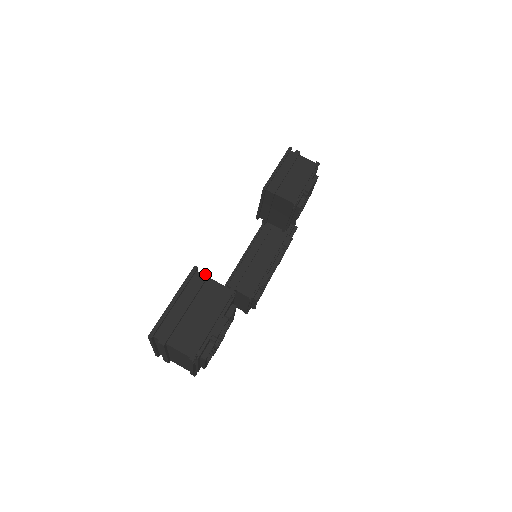
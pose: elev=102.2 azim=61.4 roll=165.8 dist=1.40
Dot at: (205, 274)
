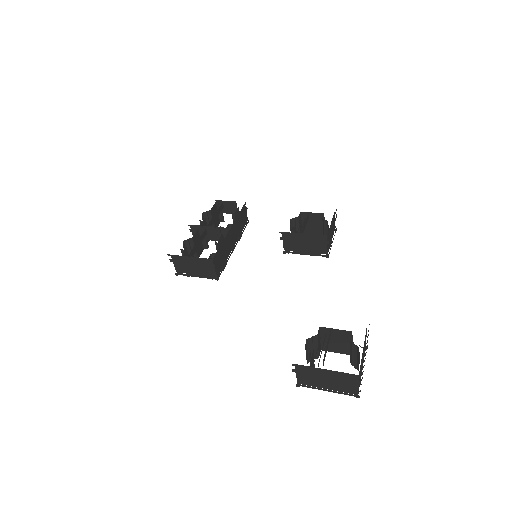
Dot at: occluded
